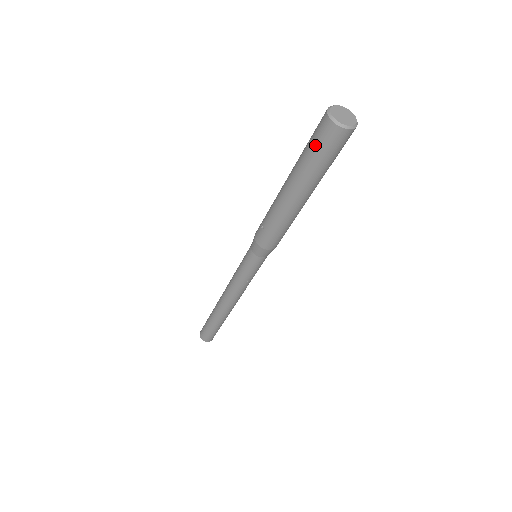
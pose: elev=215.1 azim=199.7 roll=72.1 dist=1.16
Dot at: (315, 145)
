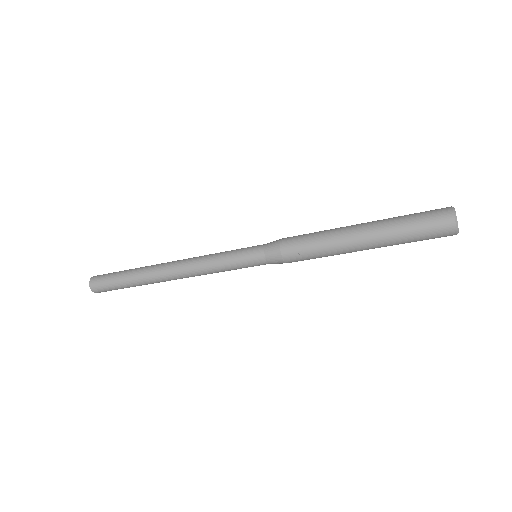
Dot at: (425, 233)
